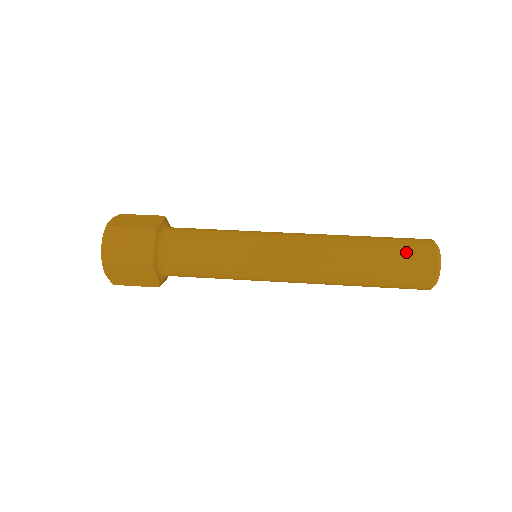
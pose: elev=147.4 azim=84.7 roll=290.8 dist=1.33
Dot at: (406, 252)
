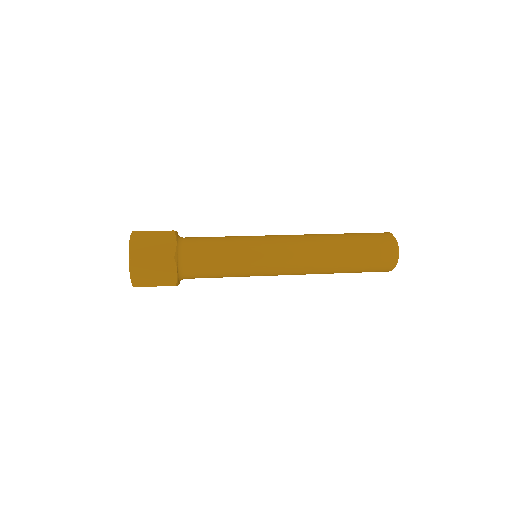
Dot at: (375, 256)
